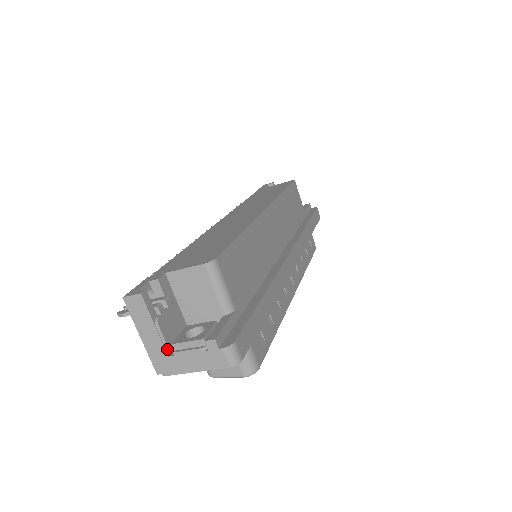
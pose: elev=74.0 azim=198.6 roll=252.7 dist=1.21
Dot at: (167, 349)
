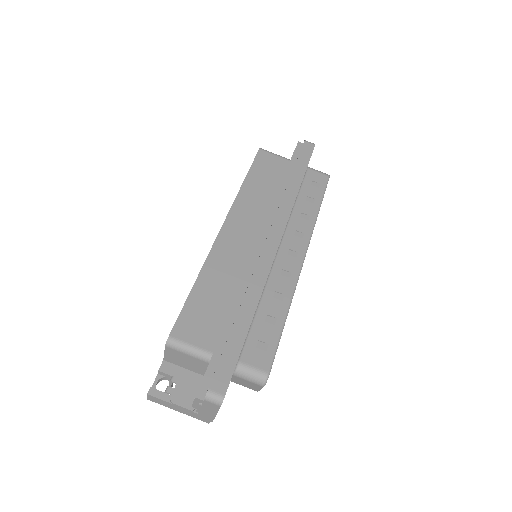
Dot at: (192, 411)
